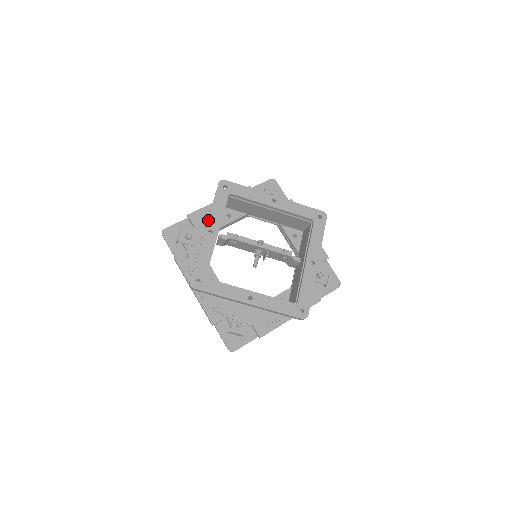
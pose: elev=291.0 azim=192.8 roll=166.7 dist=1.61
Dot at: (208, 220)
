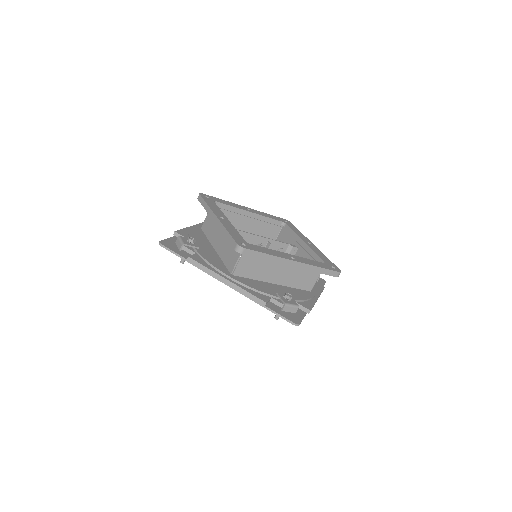
Dot at: (213, 211)
